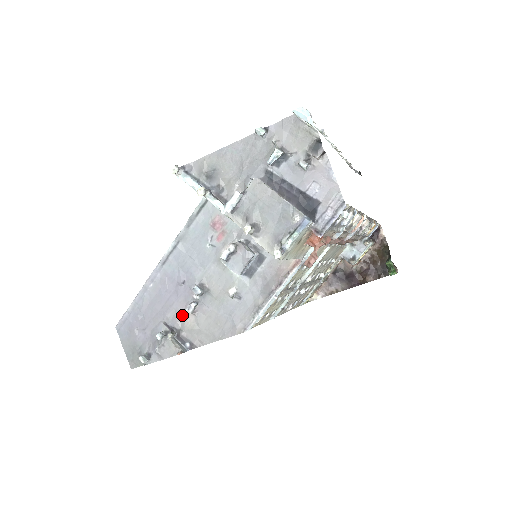
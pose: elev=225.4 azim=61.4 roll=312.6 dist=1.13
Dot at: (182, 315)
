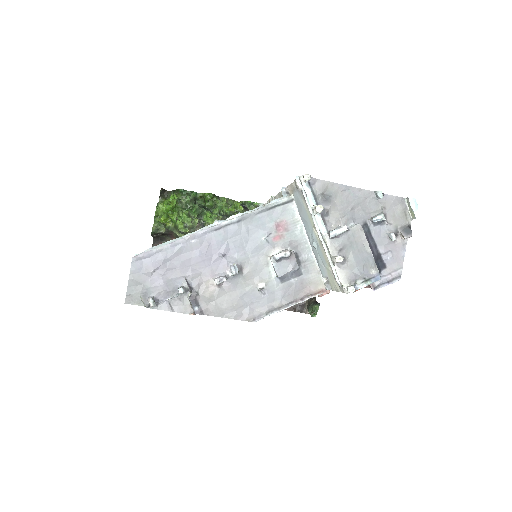
Dot at: (206, 281)
